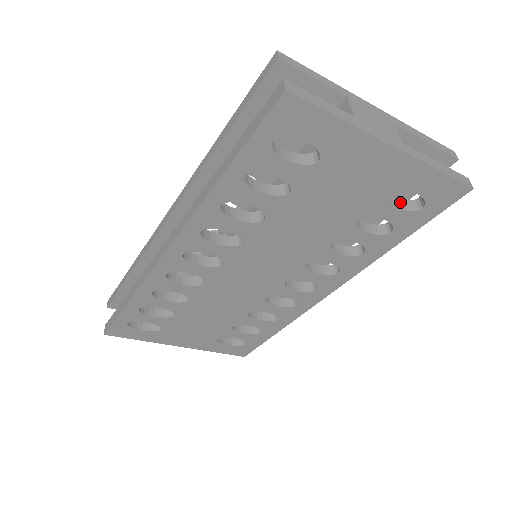
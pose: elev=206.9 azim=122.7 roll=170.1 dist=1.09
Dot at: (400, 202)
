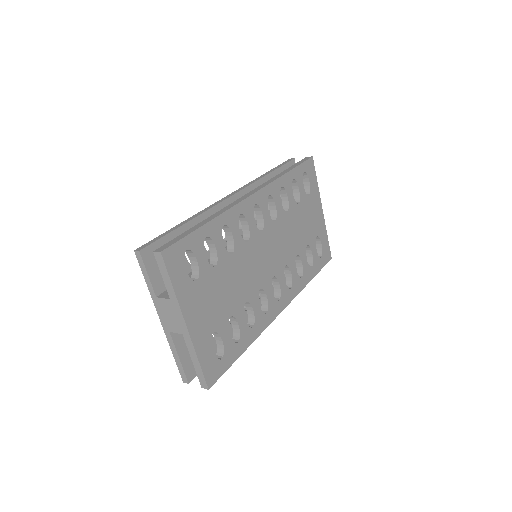
Dot at: occluded
